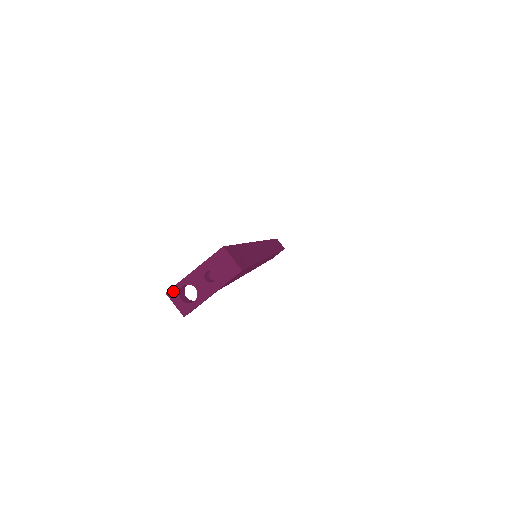
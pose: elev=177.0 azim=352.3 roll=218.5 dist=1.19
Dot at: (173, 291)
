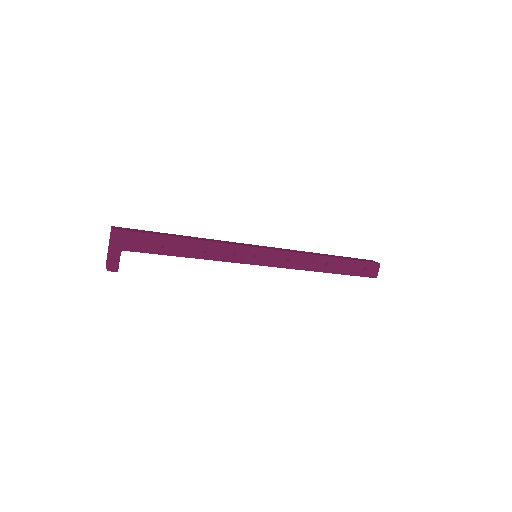
Dot at: (106, 263)
